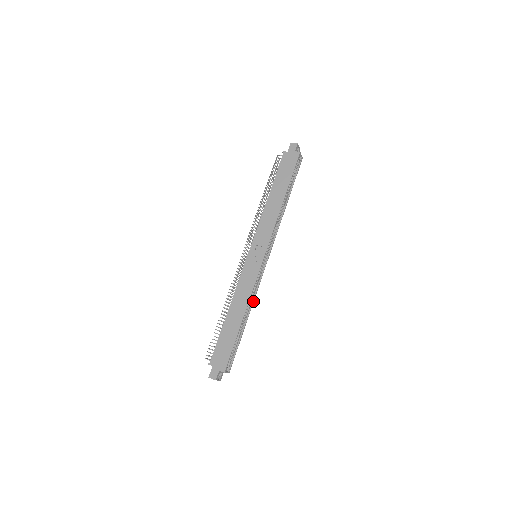
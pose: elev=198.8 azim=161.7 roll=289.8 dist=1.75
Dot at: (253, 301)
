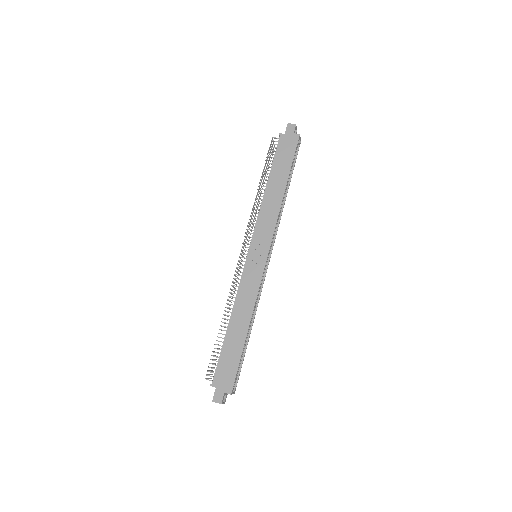
Dot at: (256, 308)
